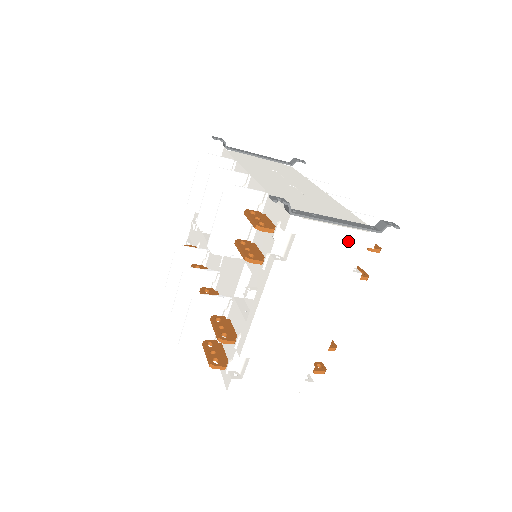
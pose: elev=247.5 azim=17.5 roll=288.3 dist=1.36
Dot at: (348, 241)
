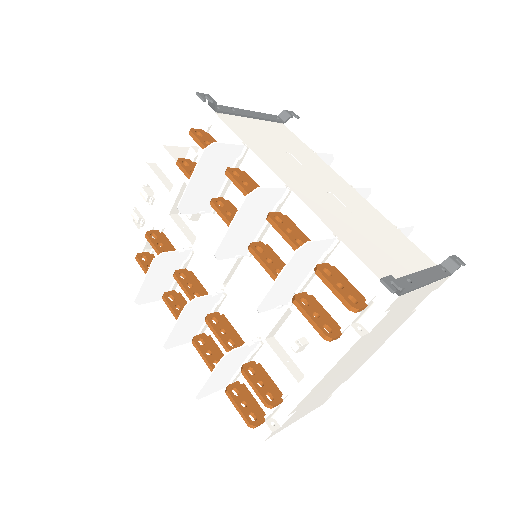
Dot at: (425, 293)
